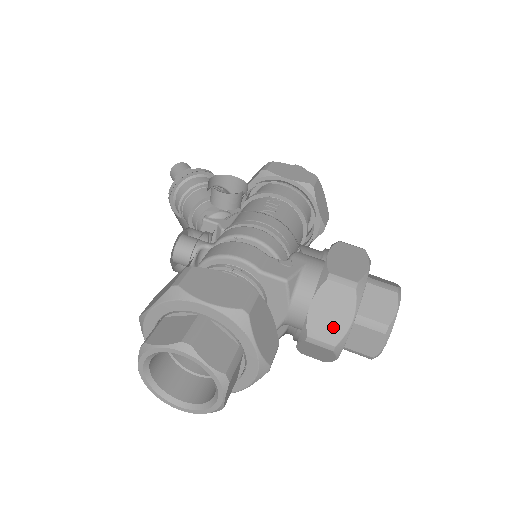
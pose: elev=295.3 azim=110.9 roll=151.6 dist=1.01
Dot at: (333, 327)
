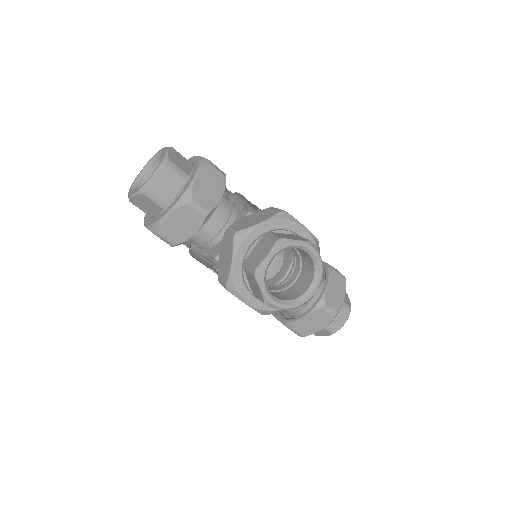
Dot at: (248, 224)
